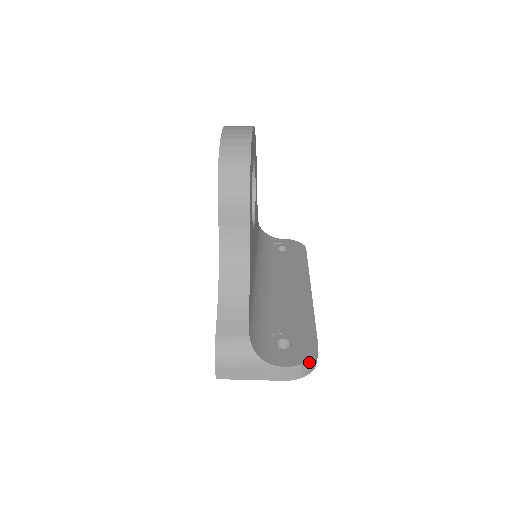
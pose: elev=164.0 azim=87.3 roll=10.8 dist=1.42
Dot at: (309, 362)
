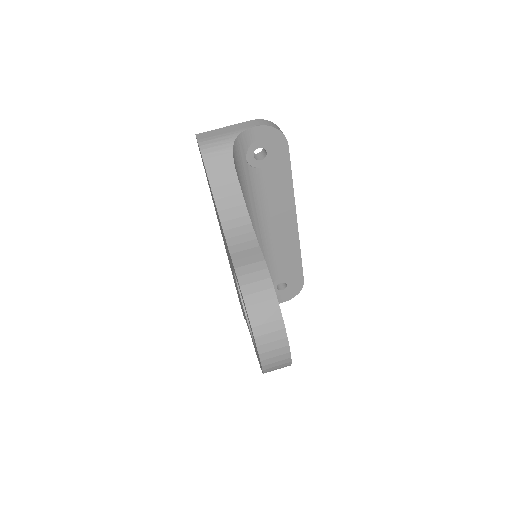
Dot at: (298, 292)
